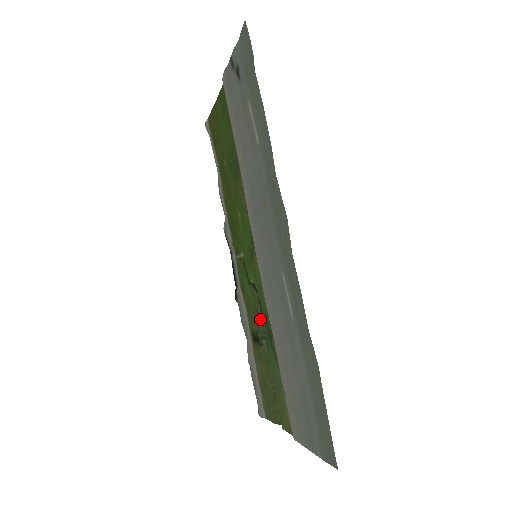
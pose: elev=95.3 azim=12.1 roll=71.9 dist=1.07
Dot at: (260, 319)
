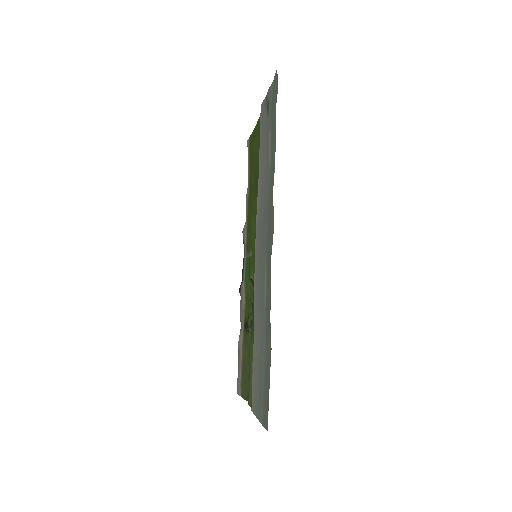
Dot at: occluded
